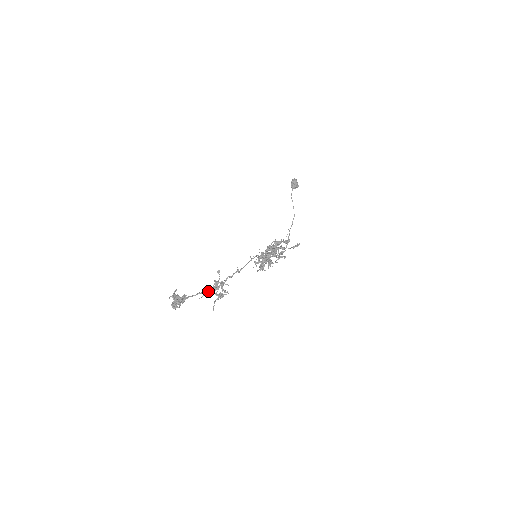
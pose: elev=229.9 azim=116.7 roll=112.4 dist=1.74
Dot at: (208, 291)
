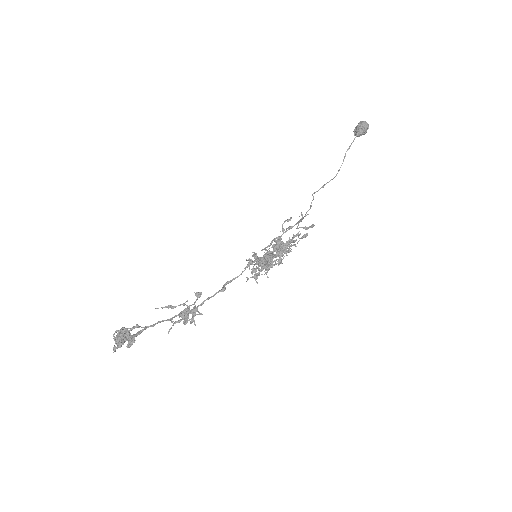
Dot at: (172, 306)
